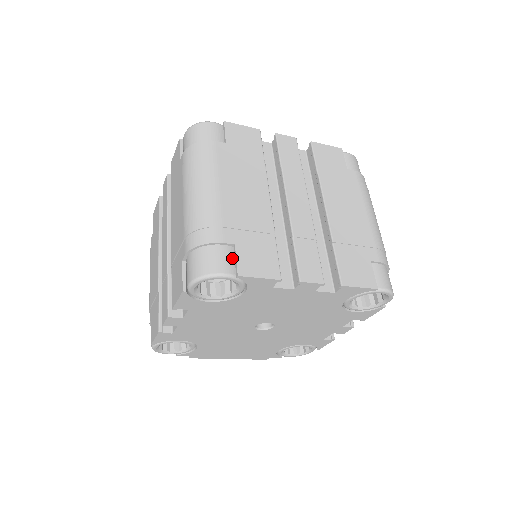
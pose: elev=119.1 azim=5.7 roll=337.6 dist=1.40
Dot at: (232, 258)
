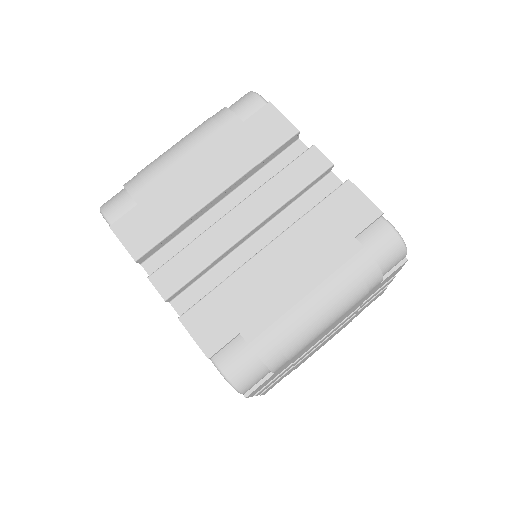
Dot at: (260, 380)
